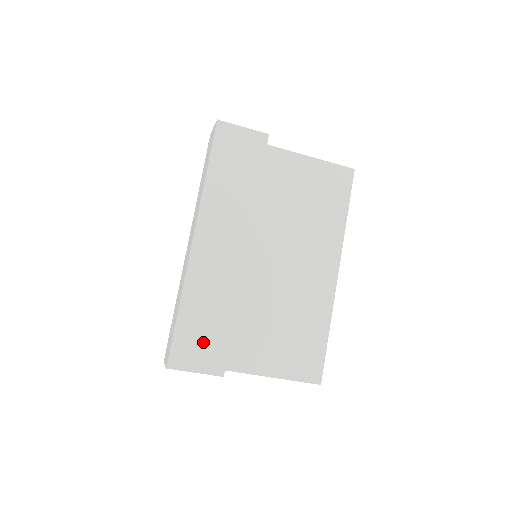
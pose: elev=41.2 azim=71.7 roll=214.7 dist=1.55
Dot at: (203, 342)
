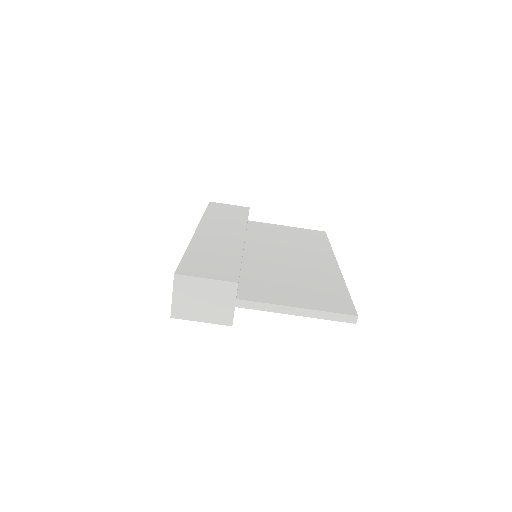
Dot at: (212, 266)
